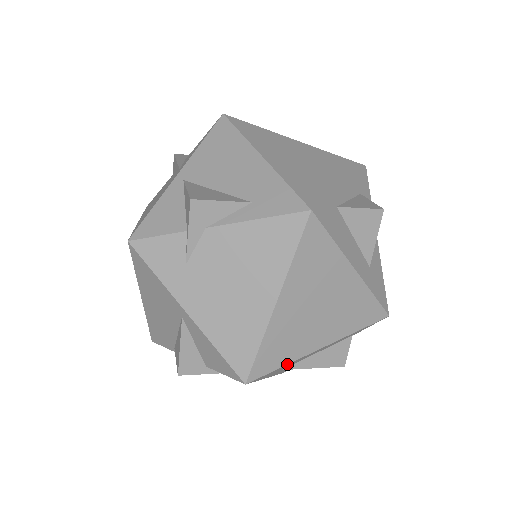
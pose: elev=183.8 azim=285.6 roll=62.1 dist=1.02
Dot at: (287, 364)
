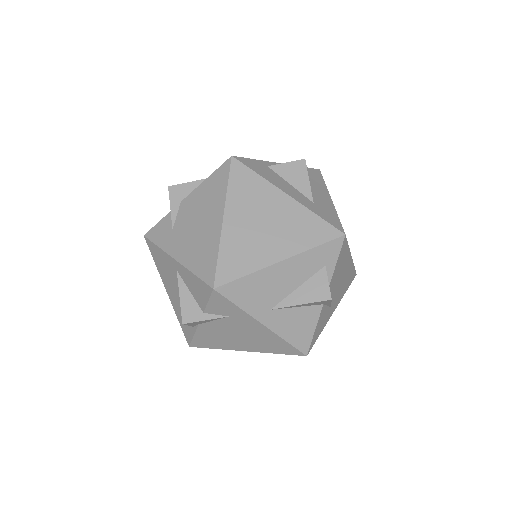
Dot at: (250, 274)
